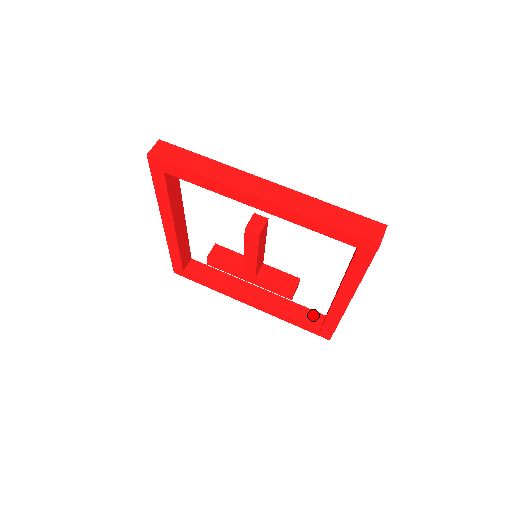
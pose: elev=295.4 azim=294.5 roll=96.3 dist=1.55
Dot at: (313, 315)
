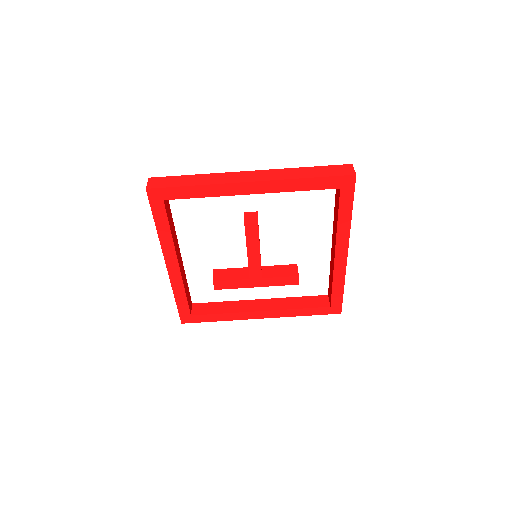
Dot at: (318, 299)
